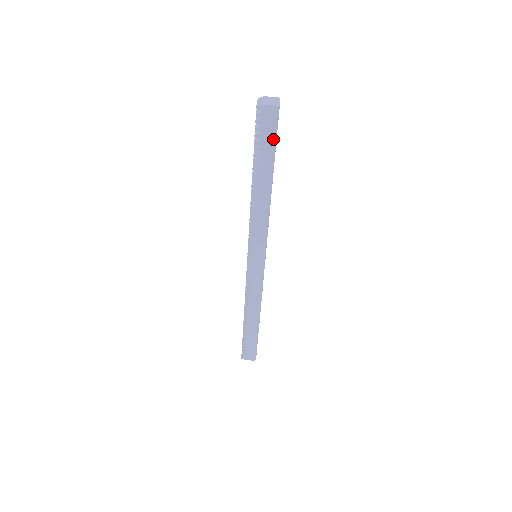
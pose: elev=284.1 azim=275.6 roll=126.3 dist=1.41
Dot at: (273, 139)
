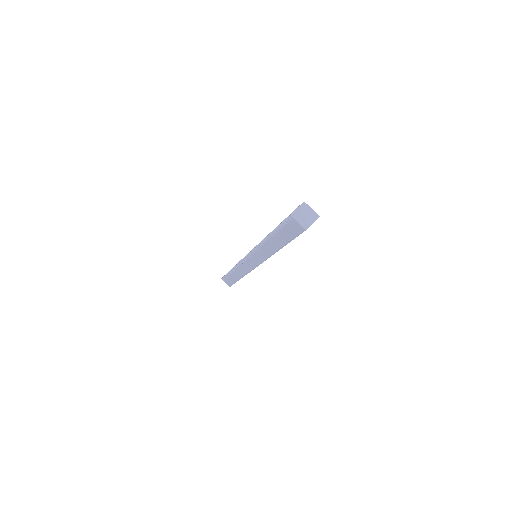
Dot at: (292, 237)
